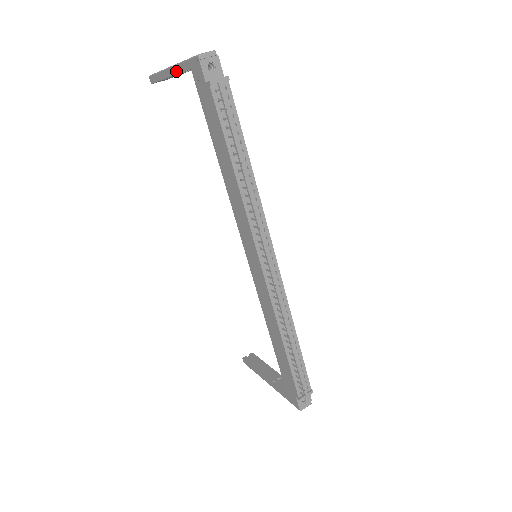
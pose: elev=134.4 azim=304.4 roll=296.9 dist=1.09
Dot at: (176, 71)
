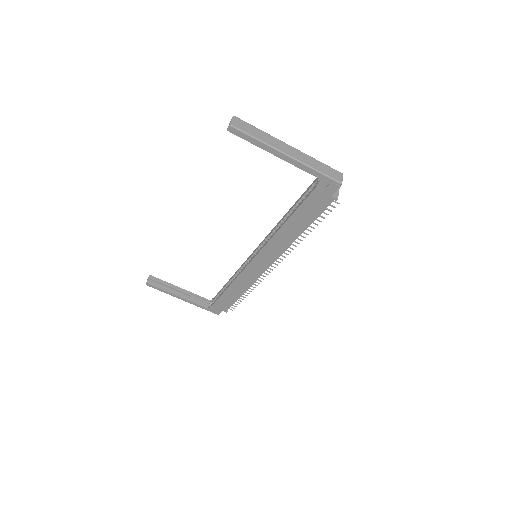
Dot at: (296, 164)
